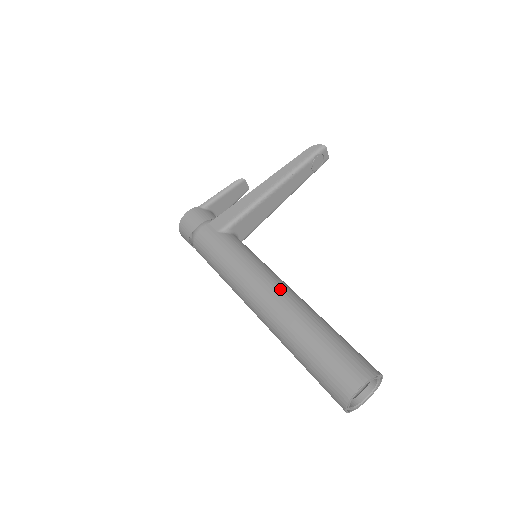
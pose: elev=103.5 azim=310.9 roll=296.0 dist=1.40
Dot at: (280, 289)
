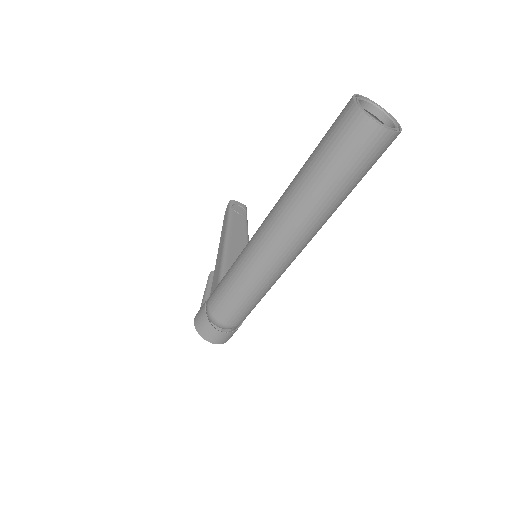
Dot at: (271, 210)
